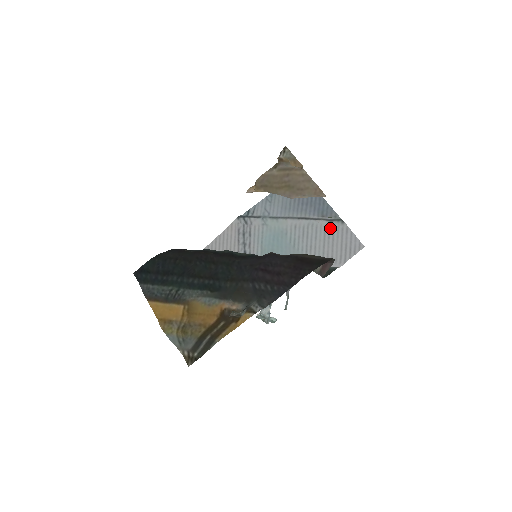
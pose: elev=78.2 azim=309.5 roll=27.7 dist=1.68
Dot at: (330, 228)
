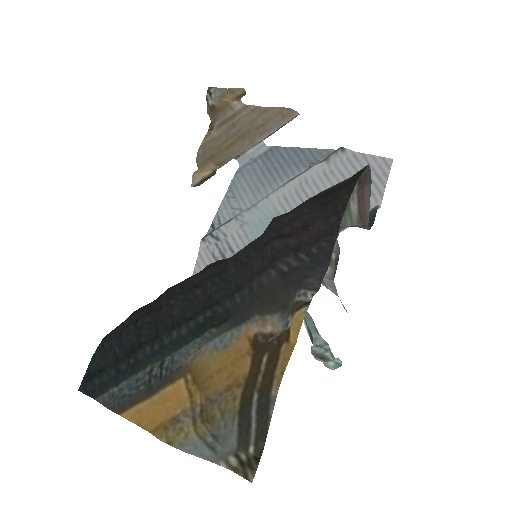
Dot at: (331, 169)
